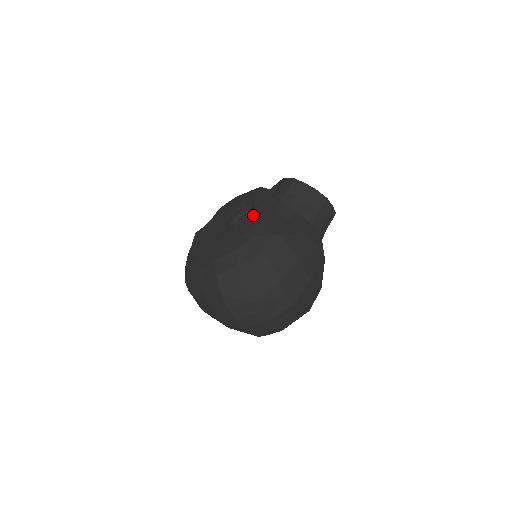
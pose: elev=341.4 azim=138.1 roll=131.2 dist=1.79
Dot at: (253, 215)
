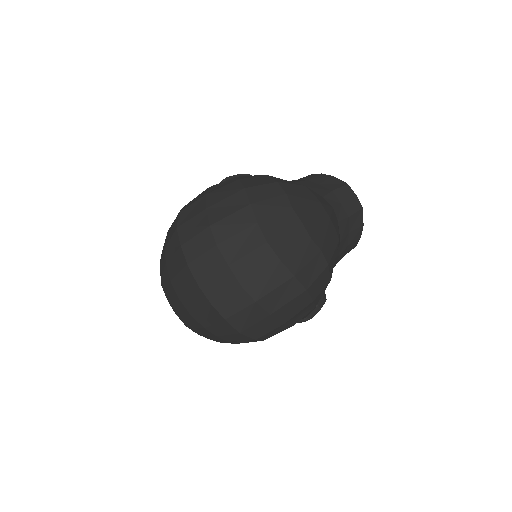
Dot at: occluded
